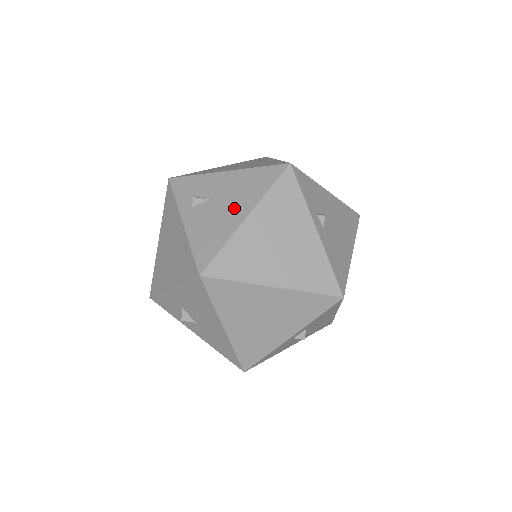
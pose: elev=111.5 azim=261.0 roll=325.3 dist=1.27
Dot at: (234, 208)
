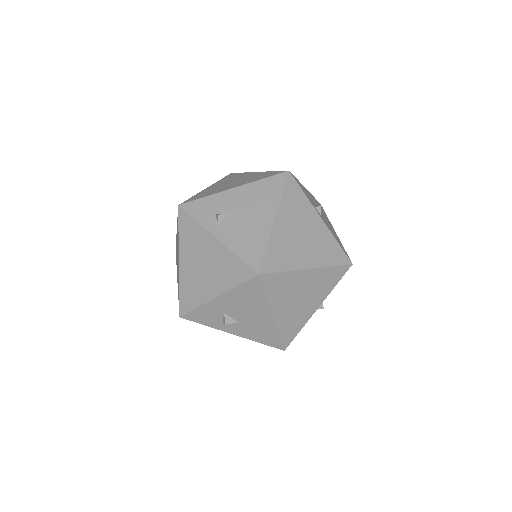
Dot at: (259, 215)
